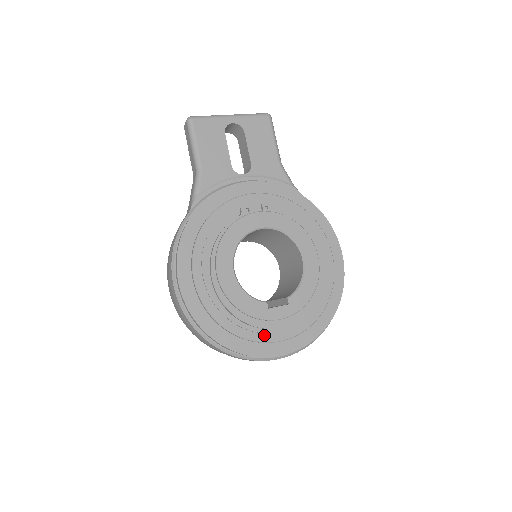
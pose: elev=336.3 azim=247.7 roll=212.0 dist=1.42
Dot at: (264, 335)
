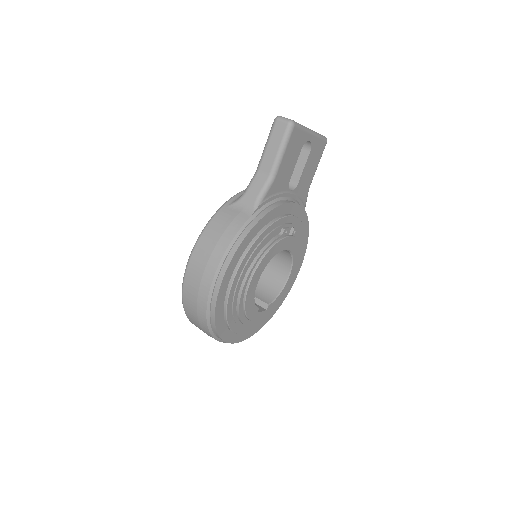
Dot at: (242, 329)
